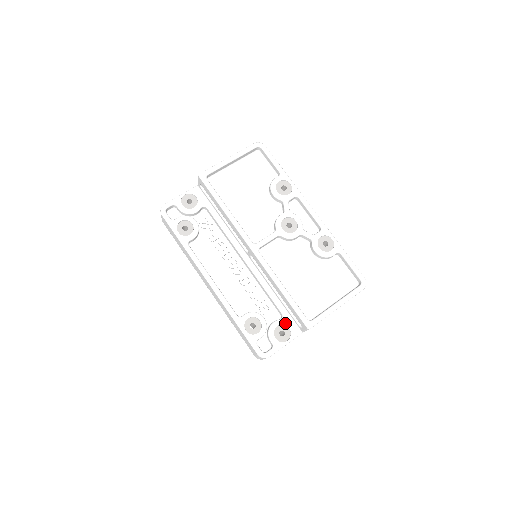
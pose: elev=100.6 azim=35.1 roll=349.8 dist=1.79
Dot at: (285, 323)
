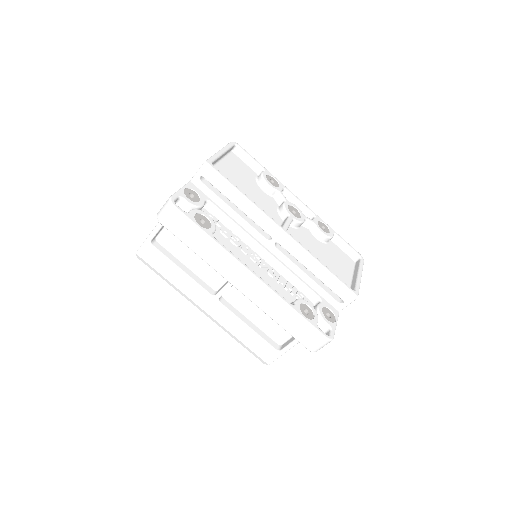
Dot at: (325, 305)
